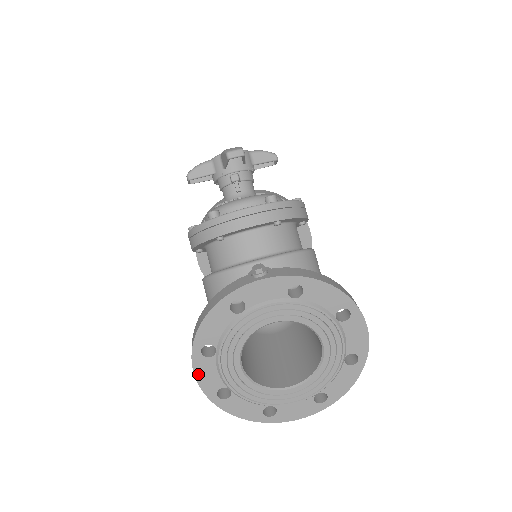
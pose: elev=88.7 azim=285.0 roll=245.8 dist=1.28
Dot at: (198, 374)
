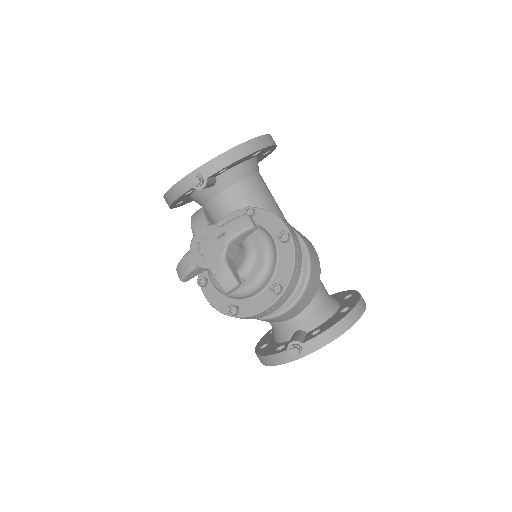
Dot at: occluded
